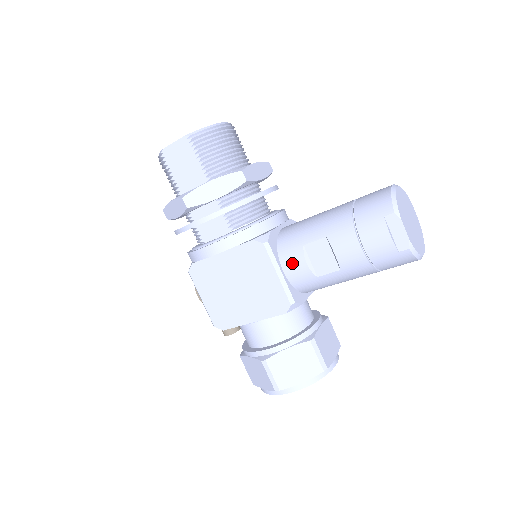
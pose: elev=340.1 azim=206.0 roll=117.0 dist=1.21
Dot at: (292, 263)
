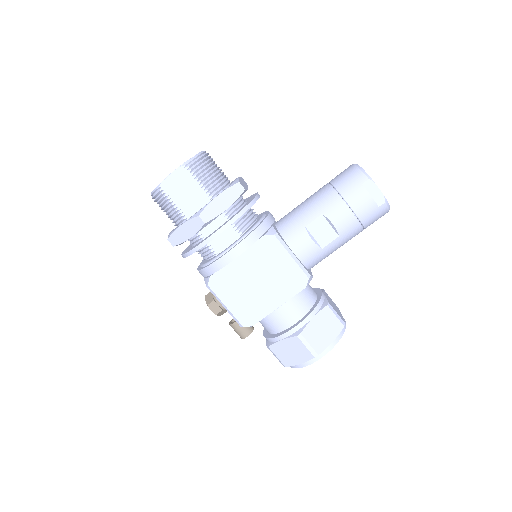
Dot at: (300, 244)
